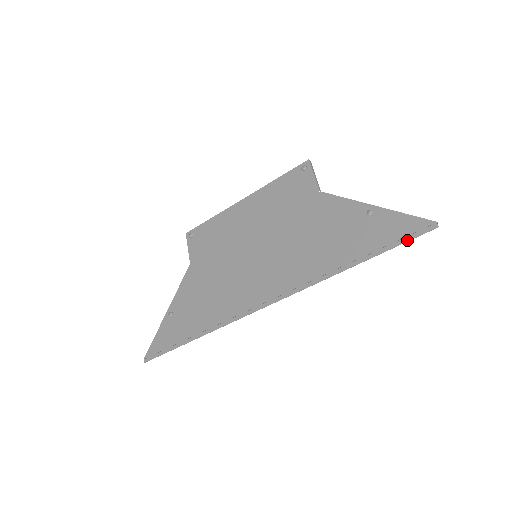
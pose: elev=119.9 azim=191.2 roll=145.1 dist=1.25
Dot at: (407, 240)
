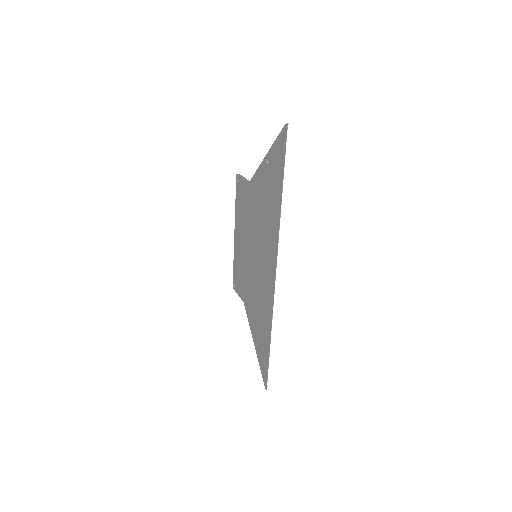
Dot at: (285, 152)
